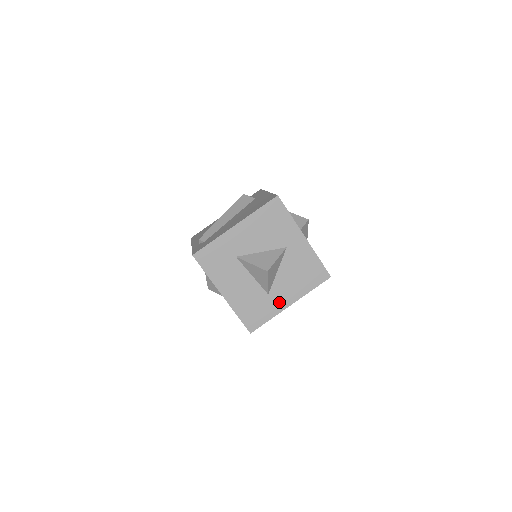
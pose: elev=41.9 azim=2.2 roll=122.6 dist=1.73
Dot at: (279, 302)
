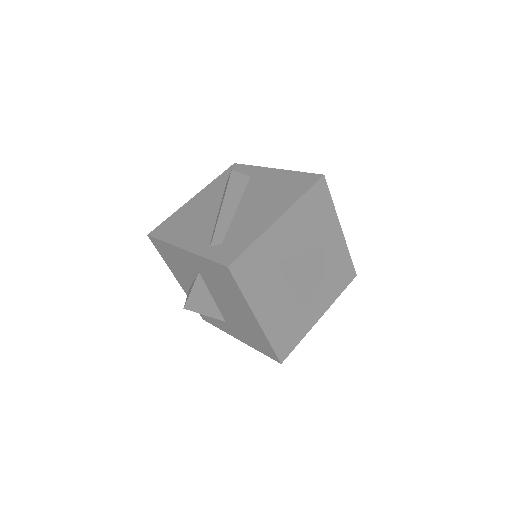
Dot at: (311, 316)
